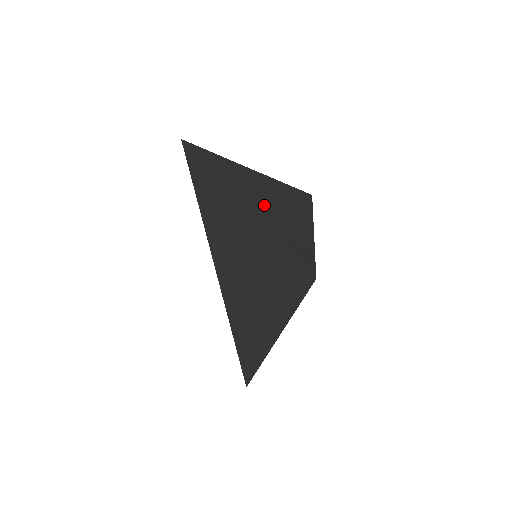
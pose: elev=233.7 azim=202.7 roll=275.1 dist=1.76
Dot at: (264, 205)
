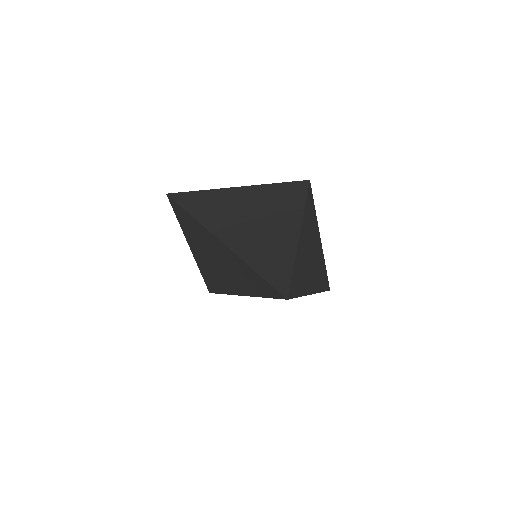
Dot at: (315, 269)
